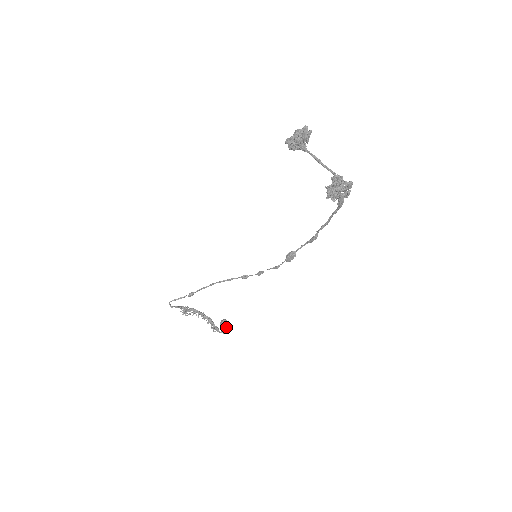
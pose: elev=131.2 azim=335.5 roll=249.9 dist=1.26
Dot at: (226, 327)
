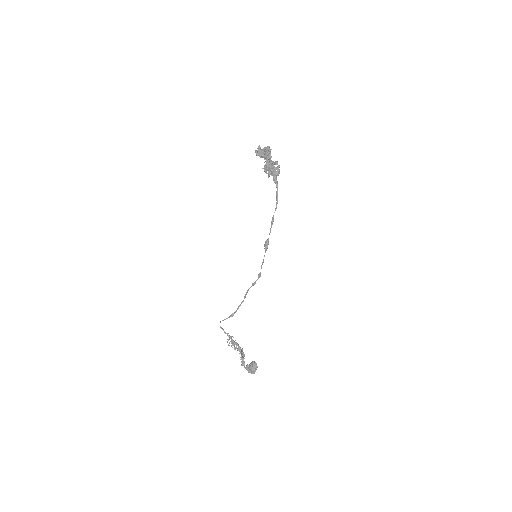
Dot at: (251, 365)
